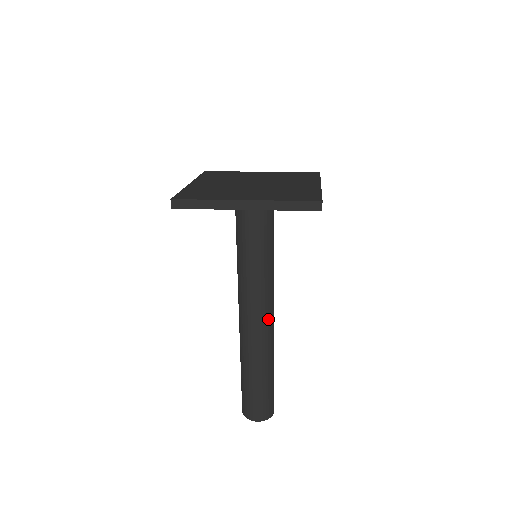
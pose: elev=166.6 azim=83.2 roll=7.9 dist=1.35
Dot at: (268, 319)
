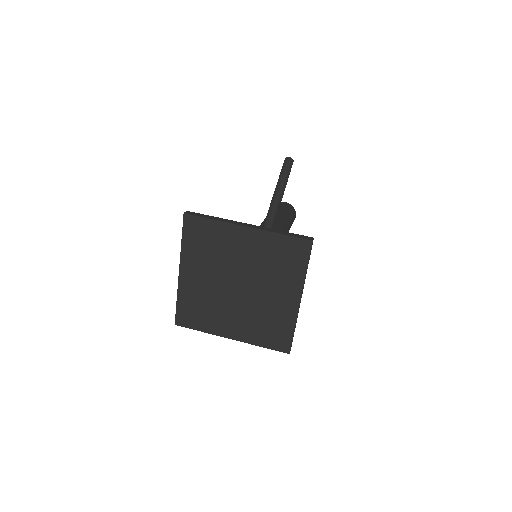
Dot at: occluded
